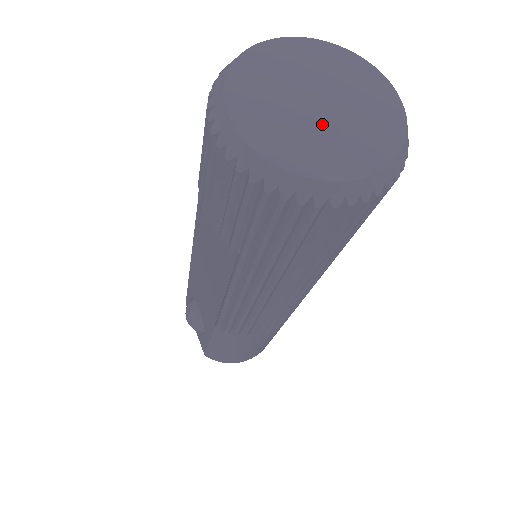
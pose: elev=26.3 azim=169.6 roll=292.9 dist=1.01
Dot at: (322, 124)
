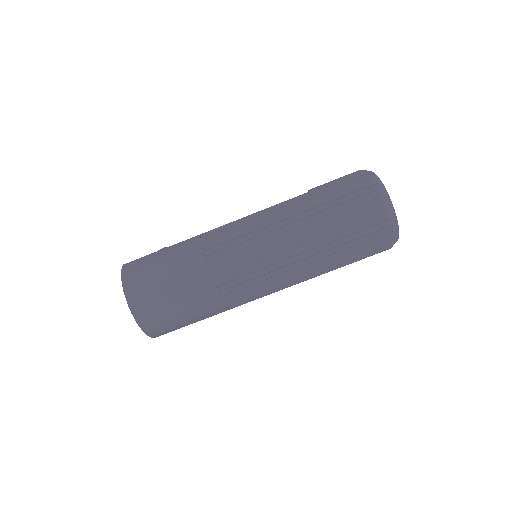
Dot at: occluded
